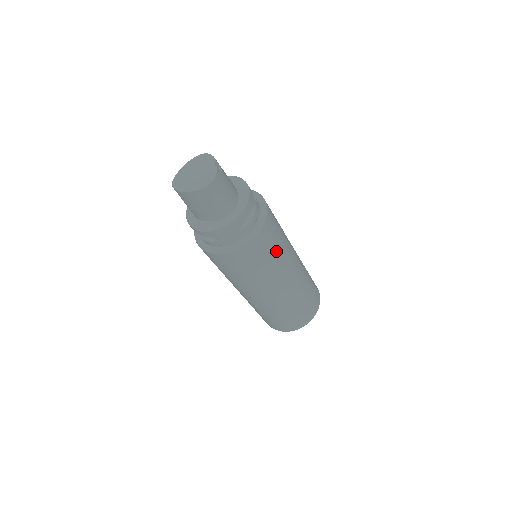
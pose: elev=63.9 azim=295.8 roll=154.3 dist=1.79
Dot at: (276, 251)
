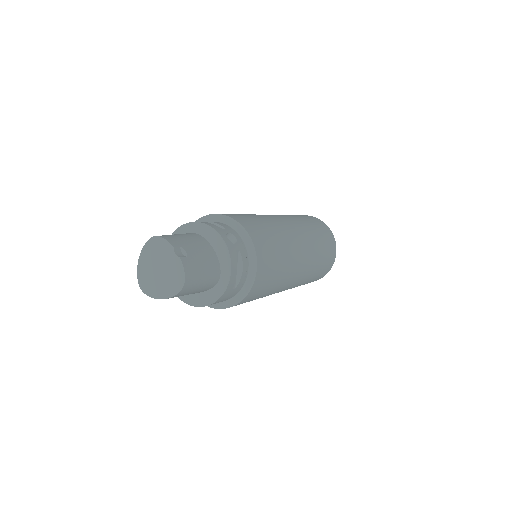
Dot at: (279, 264)
